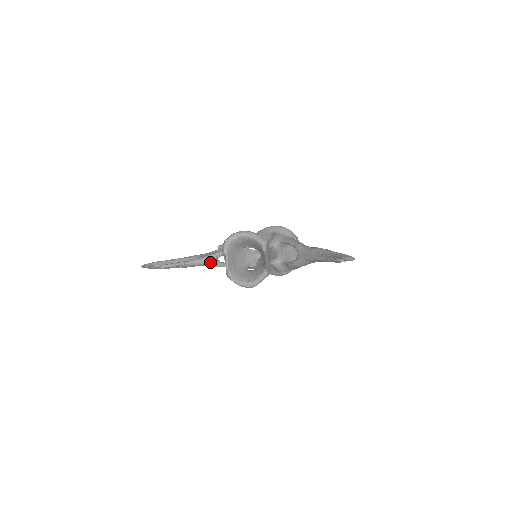
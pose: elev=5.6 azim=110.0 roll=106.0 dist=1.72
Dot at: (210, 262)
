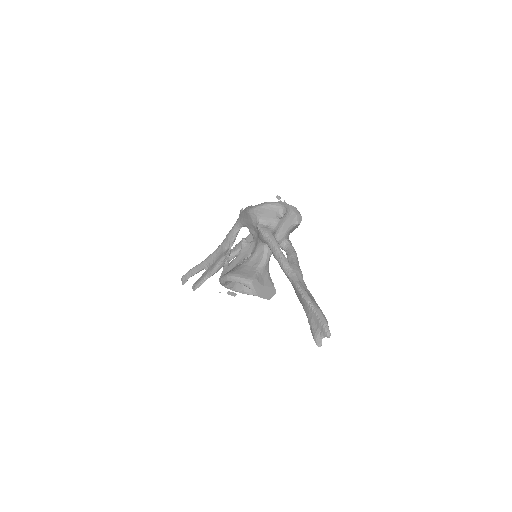
Dot at: occluded
